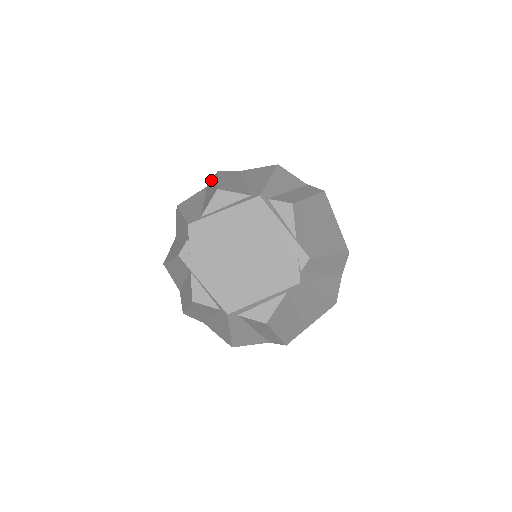
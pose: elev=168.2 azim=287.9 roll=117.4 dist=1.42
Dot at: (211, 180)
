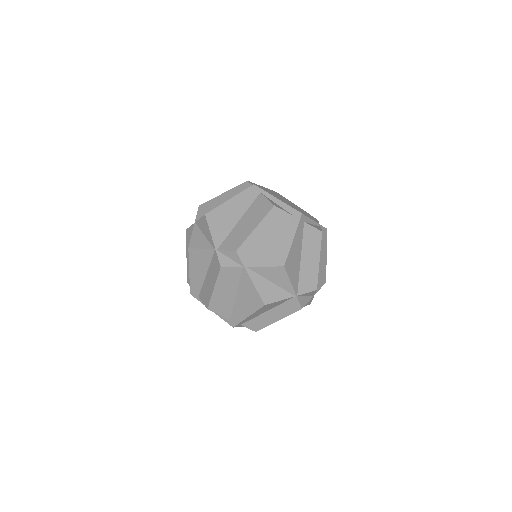
Dot at: (216, 259)
